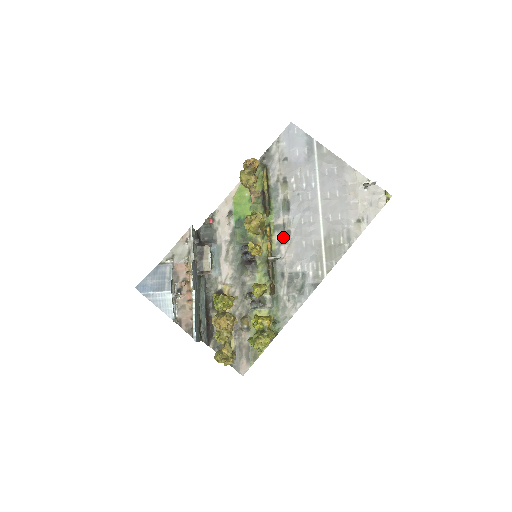
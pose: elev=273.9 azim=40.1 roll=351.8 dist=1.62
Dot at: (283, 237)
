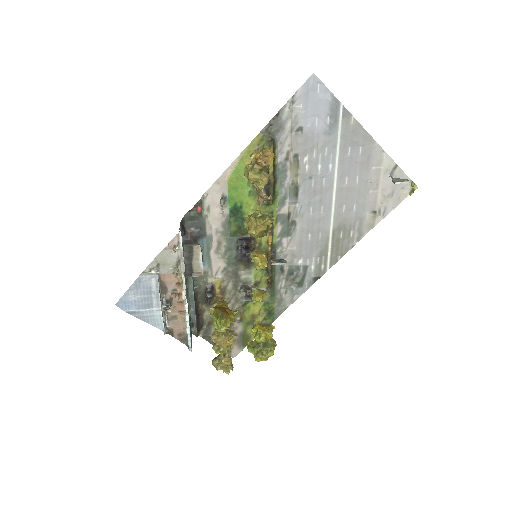
Dot at: (286, 228)
